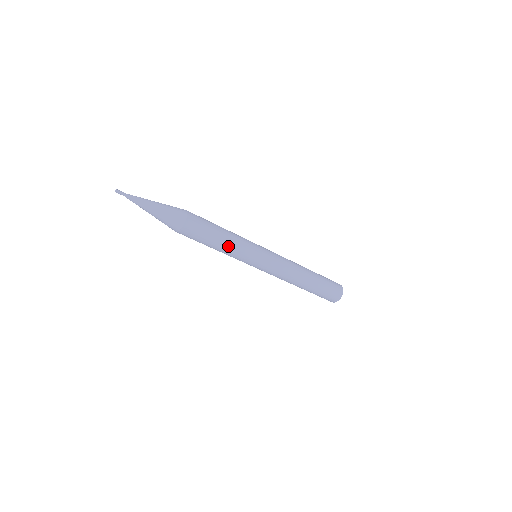
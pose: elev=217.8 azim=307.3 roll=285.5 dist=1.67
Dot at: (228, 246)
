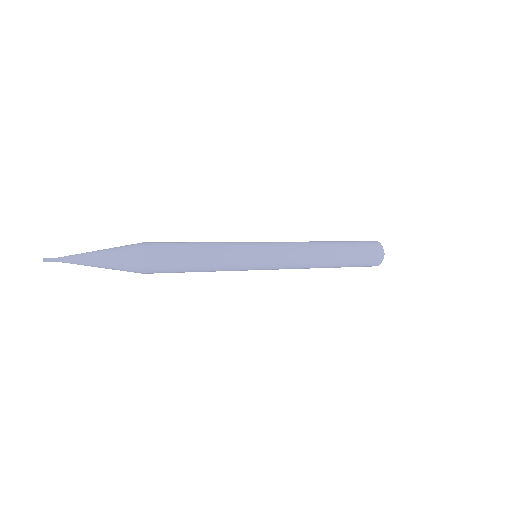
Dot at: (210, 271)
